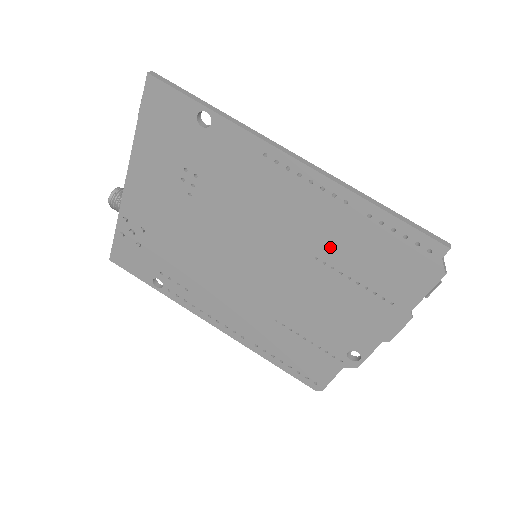
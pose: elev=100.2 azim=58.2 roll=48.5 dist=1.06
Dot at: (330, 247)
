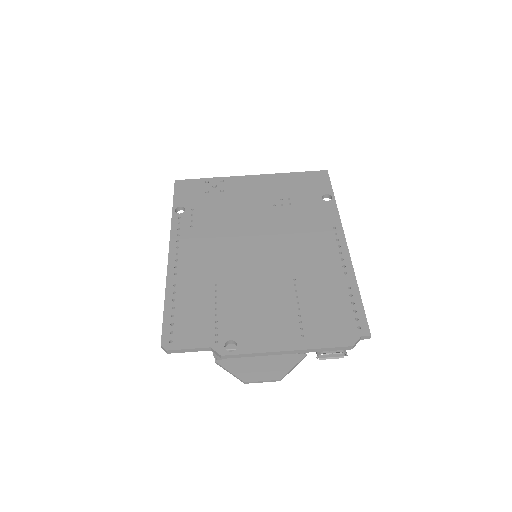
Dot at: (310, 282)
